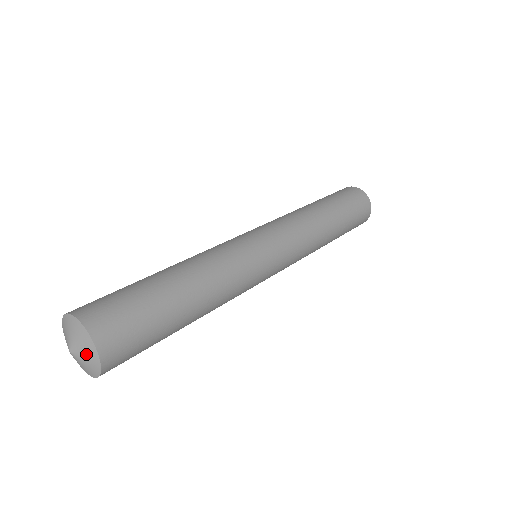
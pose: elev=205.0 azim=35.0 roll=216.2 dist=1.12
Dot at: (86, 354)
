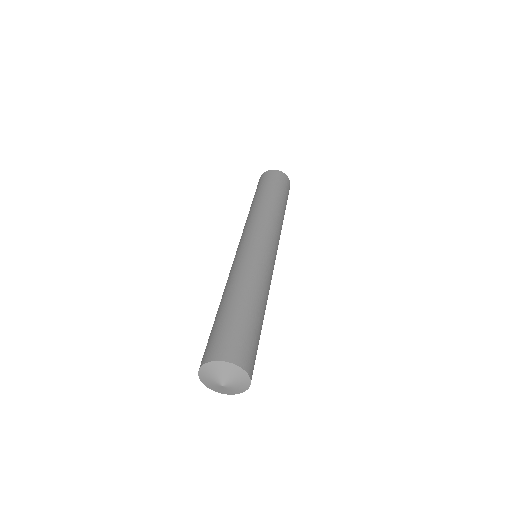
Dot at: (239, 386)
